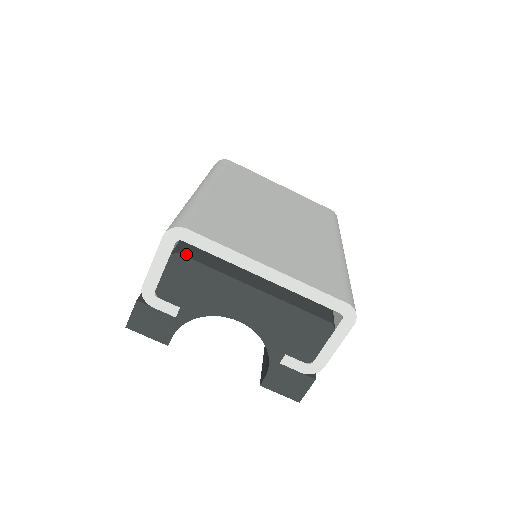
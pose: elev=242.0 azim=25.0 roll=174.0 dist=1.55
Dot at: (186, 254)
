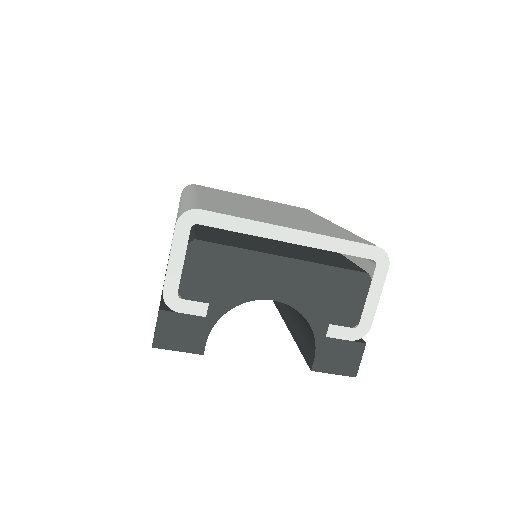
Dot at: (203, 240)
